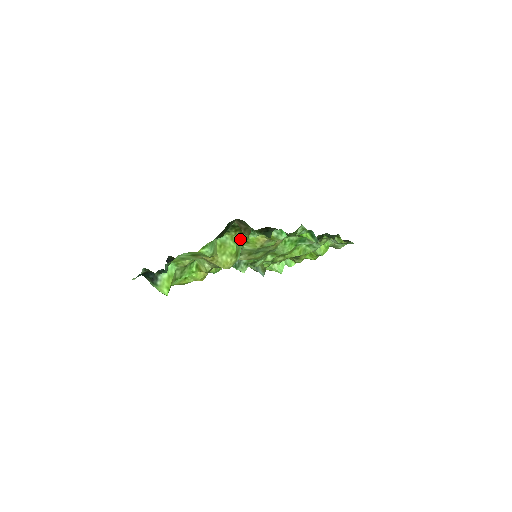
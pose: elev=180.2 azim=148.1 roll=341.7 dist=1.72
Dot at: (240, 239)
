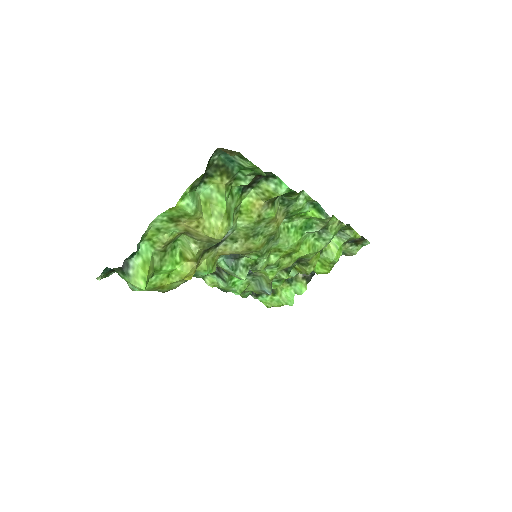
Dot at: (229, 195)
